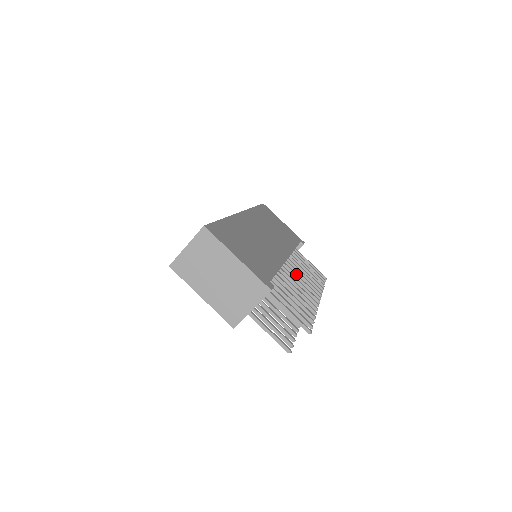
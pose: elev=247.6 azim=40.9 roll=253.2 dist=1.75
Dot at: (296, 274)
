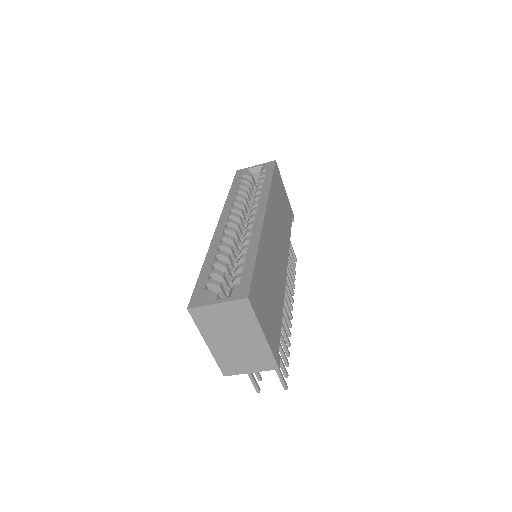
Dot at: occluded
